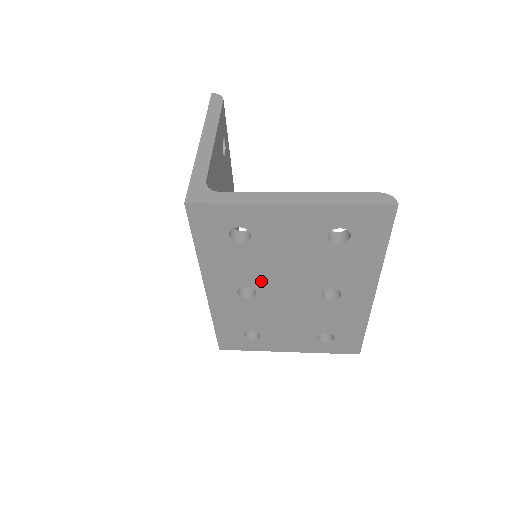
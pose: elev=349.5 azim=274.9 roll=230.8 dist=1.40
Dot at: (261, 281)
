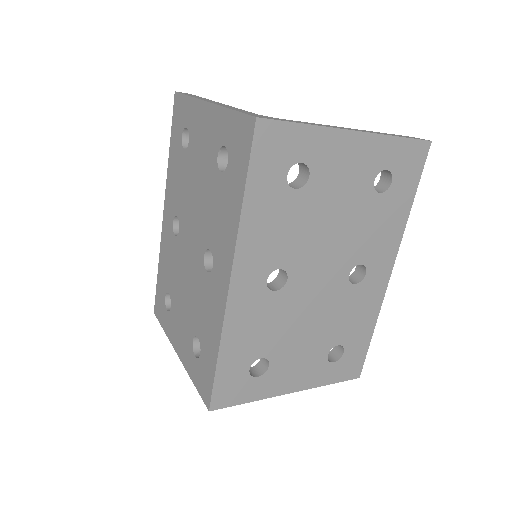
Dot at: (298, 257)
